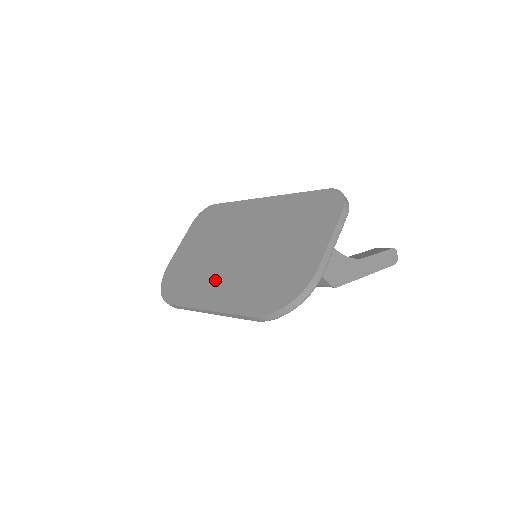
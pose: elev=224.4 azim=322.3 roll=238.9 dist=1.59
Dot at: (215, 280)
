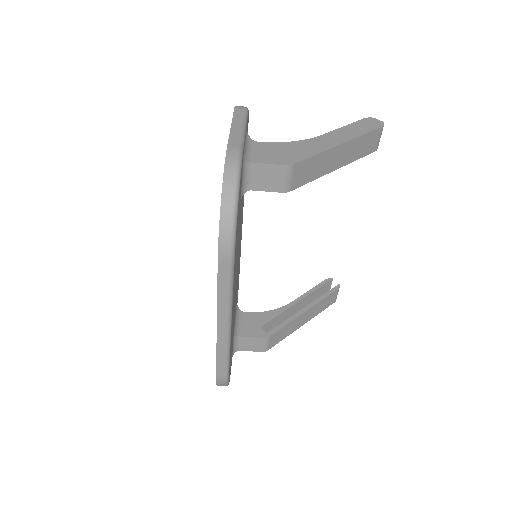
Dot at: occluded
